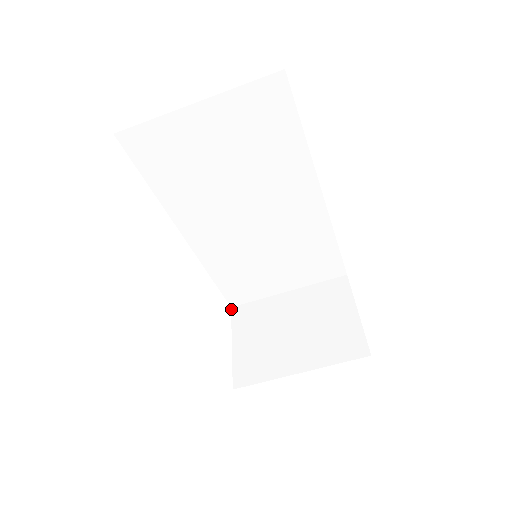
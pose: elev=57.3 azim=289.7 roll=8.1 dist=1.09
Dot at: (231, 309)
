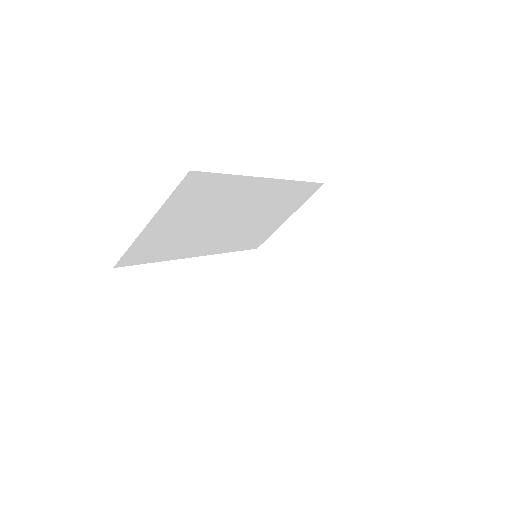
Dot at: (258, 250)
